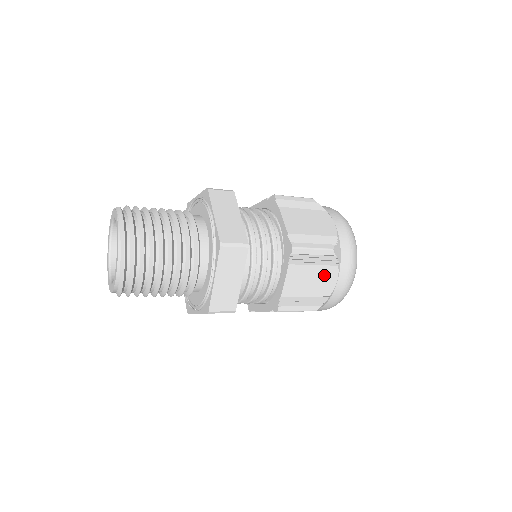
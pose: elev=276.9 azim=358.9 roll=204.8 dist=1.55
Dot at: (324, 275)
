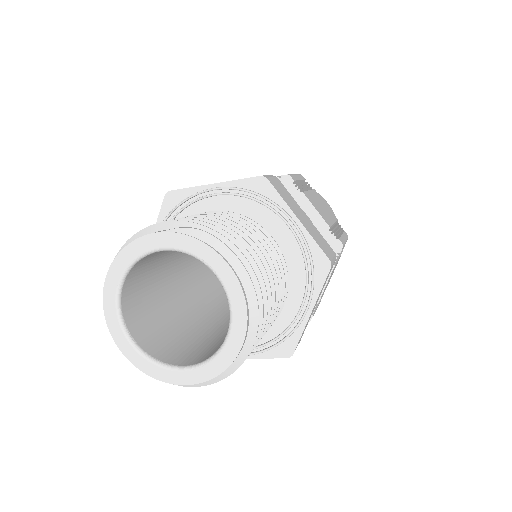
Dot at: occluded
